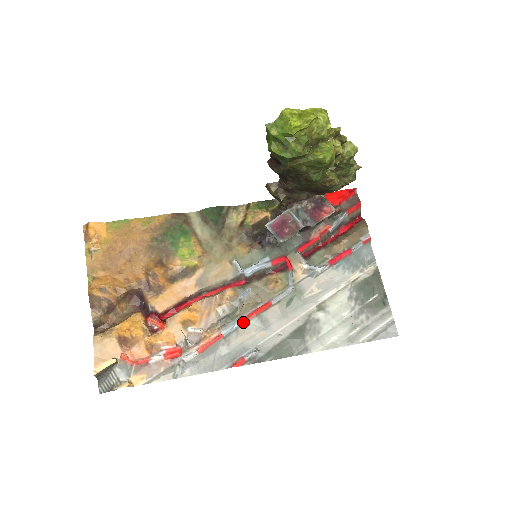
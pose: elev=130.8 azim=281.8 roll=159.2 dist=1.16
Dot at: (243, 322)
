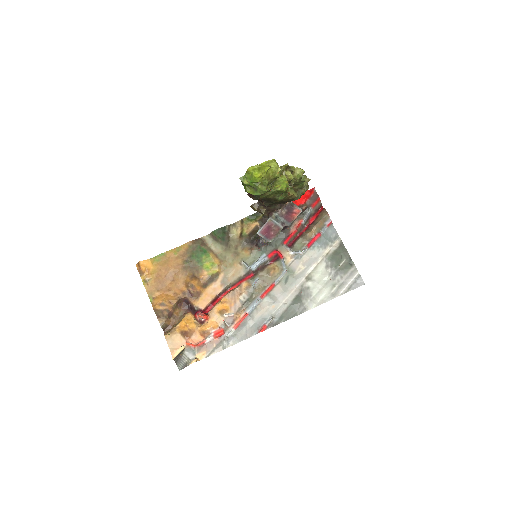
Dot at: (259, 302)
